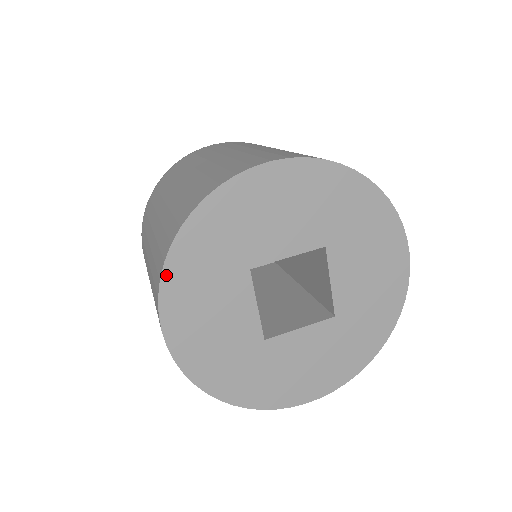
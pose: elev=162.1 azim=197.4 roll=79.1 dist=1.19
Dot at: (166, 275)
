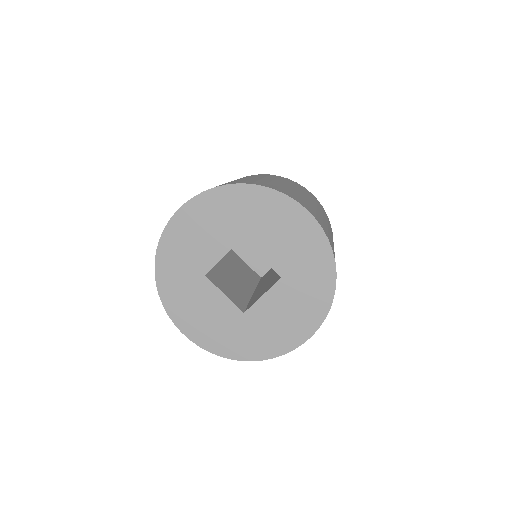
Dot at: (164, 301)
